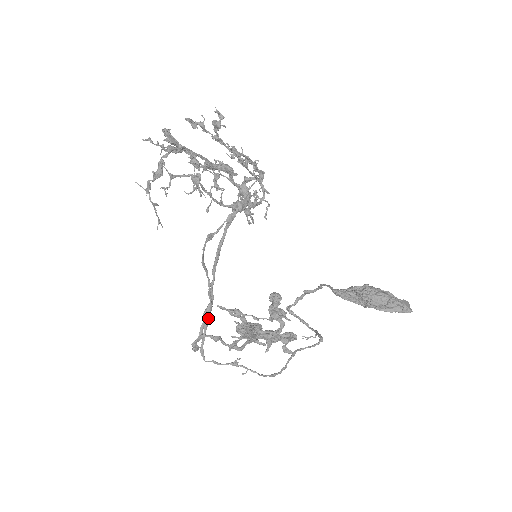
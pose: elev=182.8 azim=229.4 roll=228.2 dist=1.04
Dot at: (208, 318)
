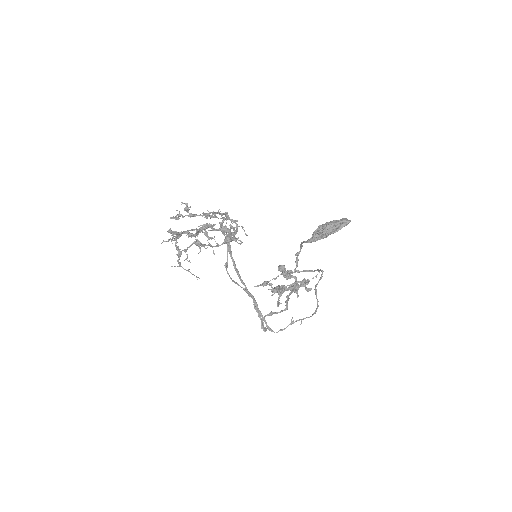
Dot at: occluded
